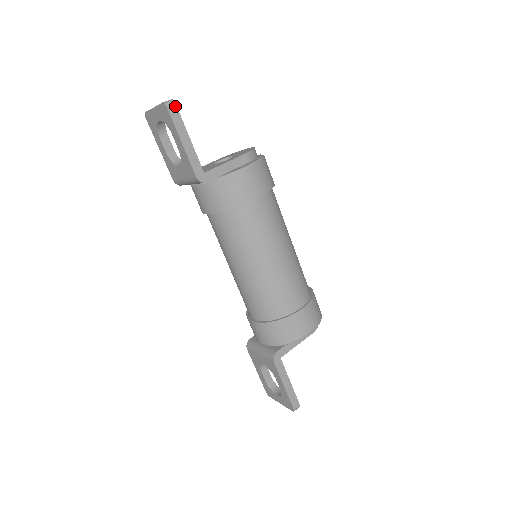
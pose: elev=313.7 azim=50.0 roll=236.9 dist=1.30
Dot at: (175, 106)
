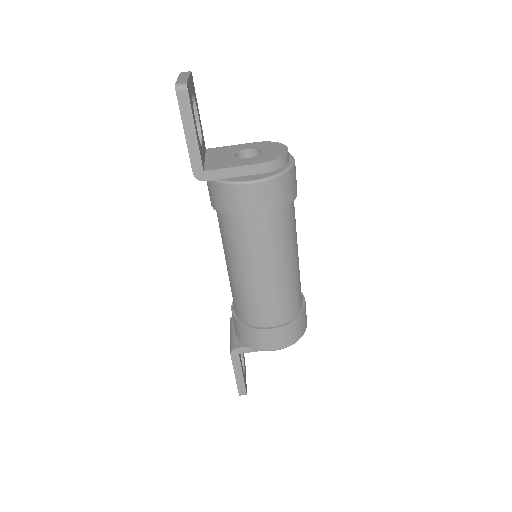
Dot at: (187, 93)
